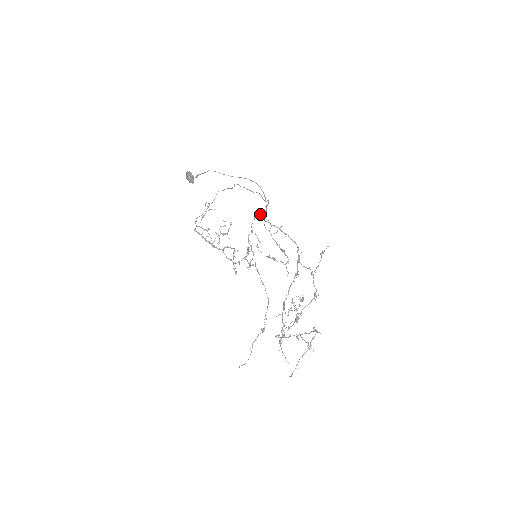
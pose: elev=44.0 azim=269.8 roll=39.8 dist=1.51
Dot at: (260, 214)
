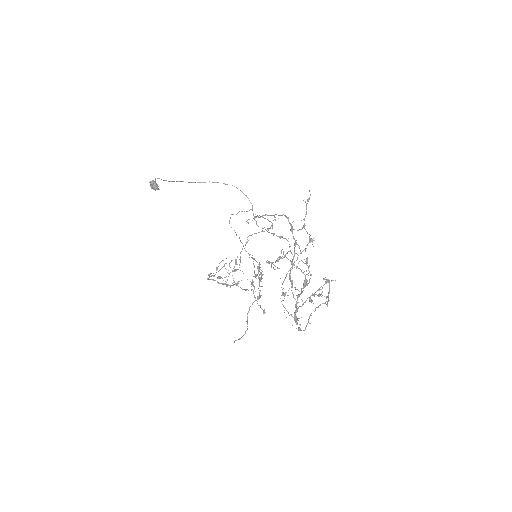
Dot at: occluded
